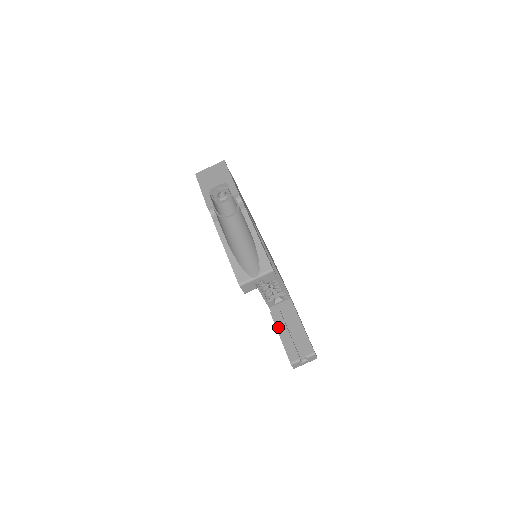
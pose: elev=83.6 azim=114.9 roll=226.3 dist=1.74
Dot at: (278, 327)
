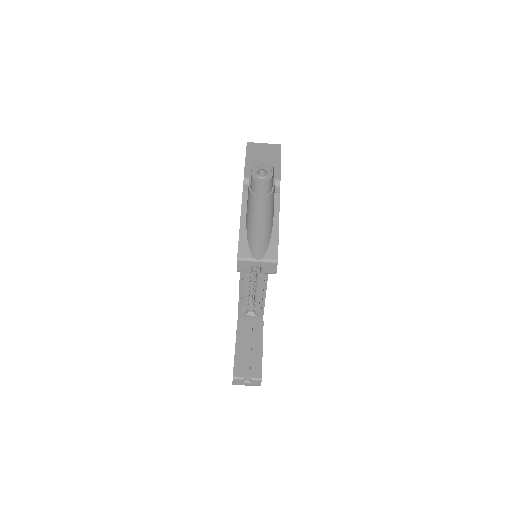
Dot at: (238, 337)
